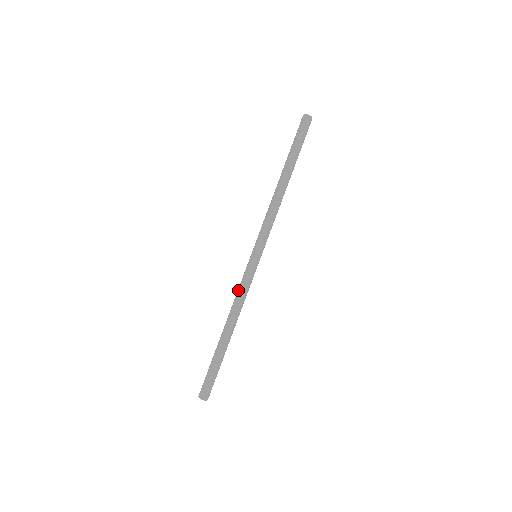
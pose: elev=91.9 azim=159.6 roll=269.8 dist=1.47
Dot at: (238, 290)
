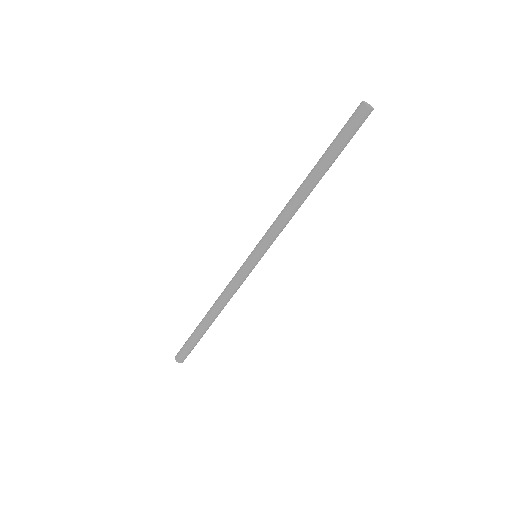
Dot at: (229, 285)
